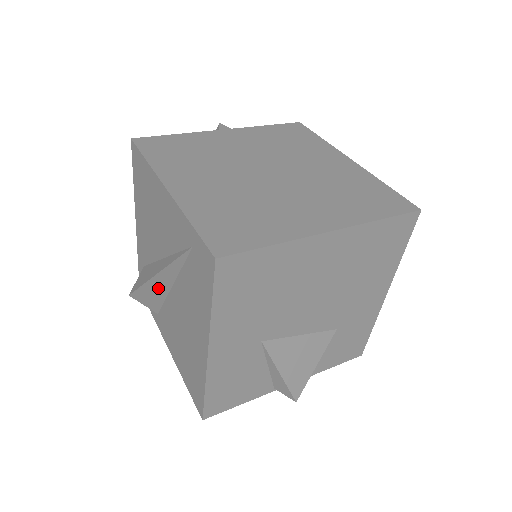
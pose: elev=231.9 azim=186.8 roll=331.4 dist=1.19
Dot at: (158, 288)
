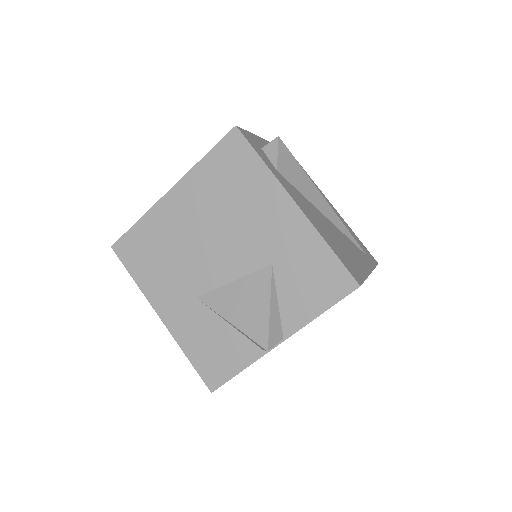
Dot at: occluded
